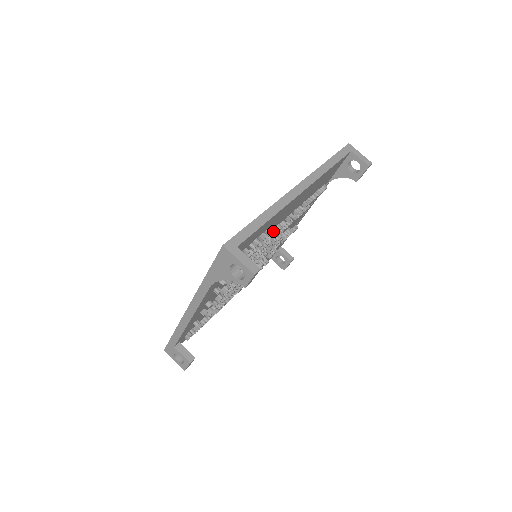
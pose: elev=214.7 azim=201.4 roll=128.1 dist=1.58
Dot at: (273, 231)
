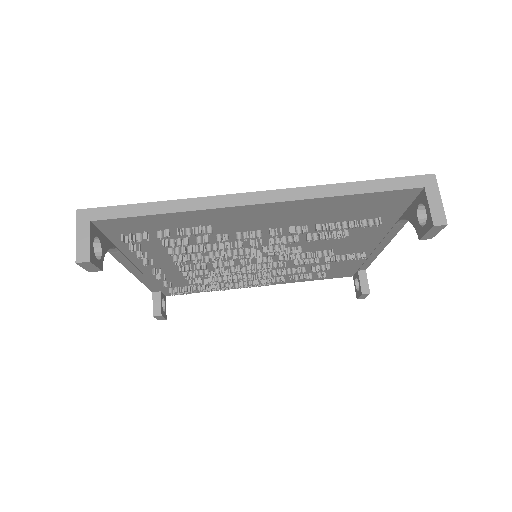
Dot at: (204, 233)
